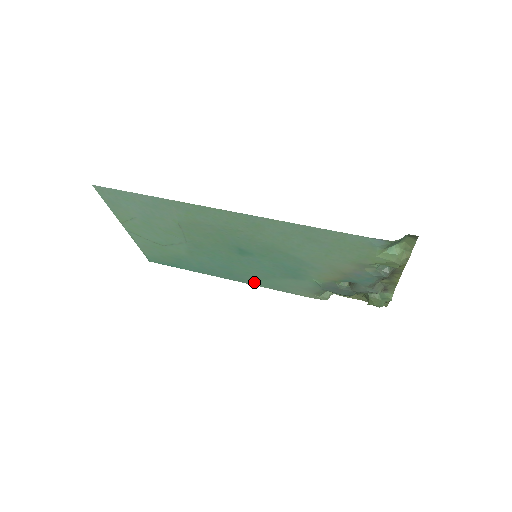
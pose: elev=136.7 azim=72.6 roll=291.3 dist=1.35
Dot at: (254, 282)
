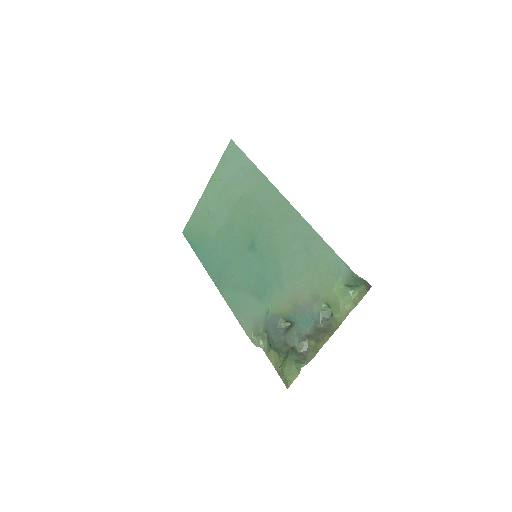
Dot at: (226, 292)
